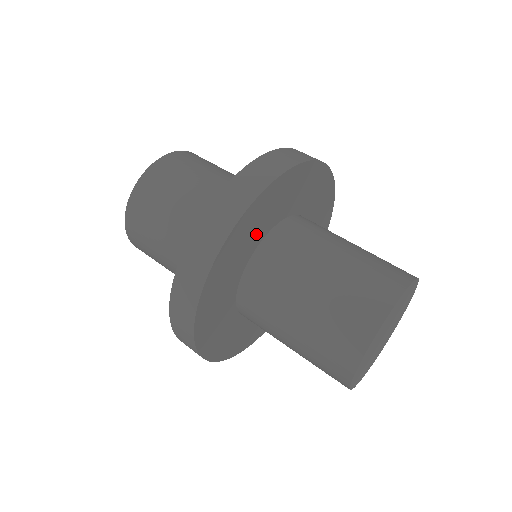
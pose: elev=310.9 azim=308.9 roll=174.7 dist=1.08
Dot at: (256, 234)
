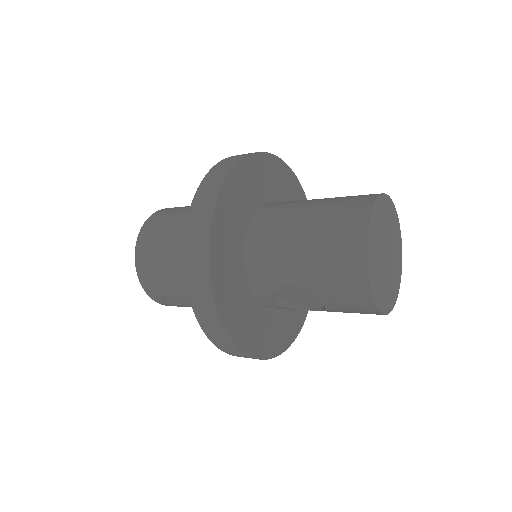
Dot at: (282, 195)
